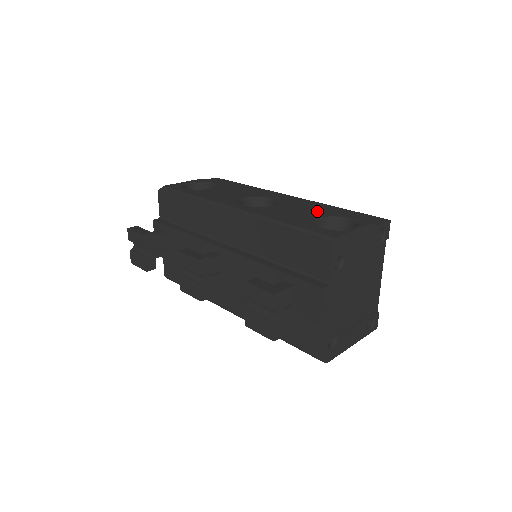
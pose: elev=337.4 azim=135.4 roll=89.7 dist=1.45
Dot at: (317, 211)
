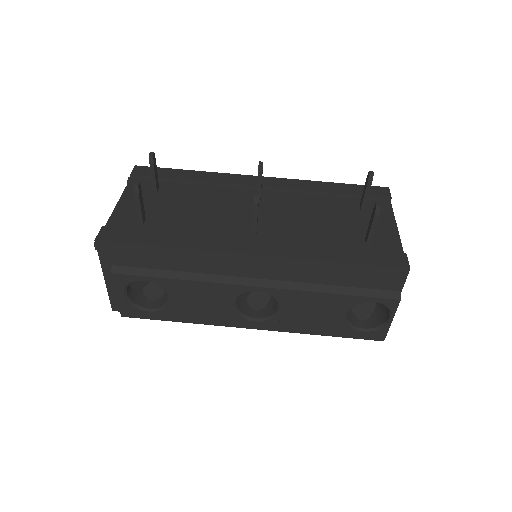
Dot at: (332, 302)
